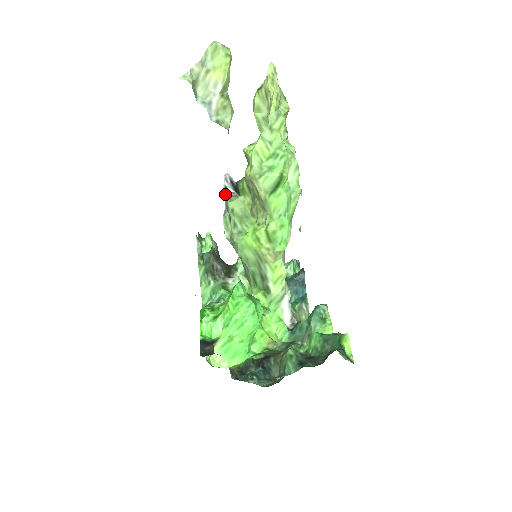
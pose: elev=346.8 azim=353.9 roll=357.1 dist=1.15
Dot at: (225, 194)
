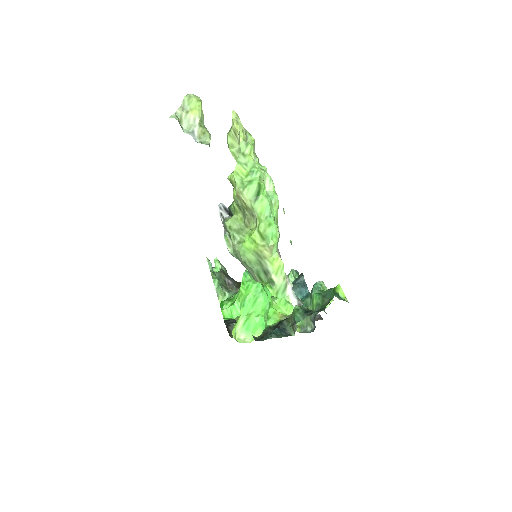
Dot at: (222, 219)
